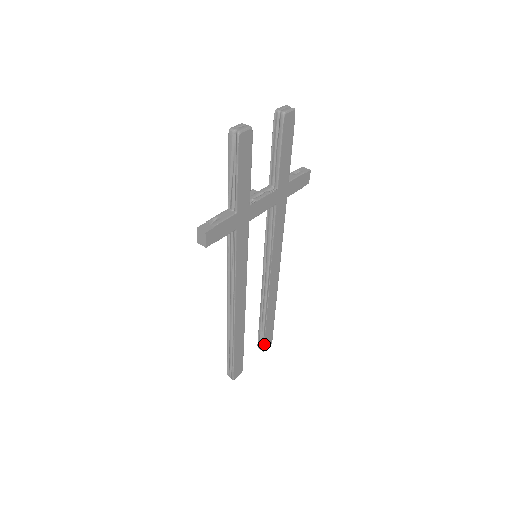
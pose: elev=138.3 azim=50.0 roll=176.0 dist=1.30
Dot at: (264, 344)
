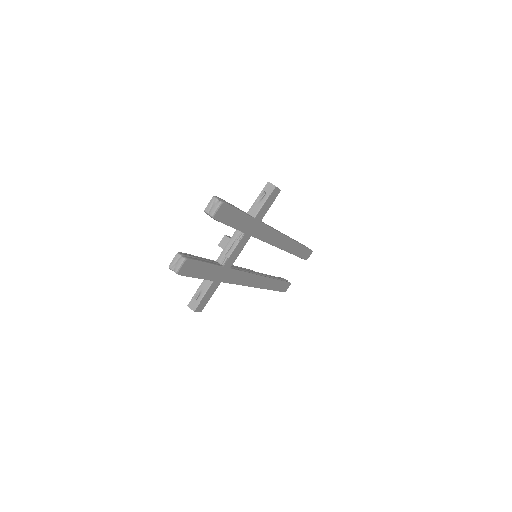
Dot at: (304, 259)
